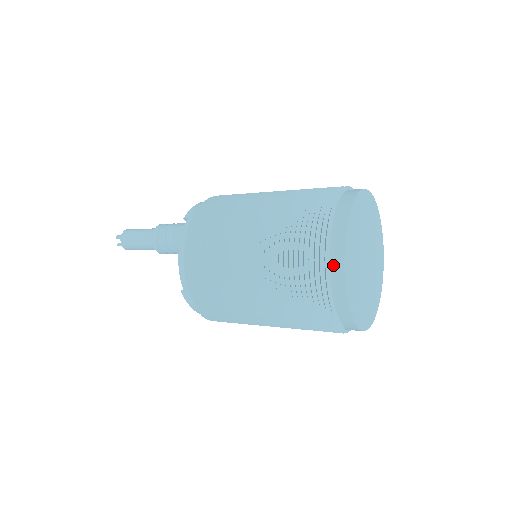
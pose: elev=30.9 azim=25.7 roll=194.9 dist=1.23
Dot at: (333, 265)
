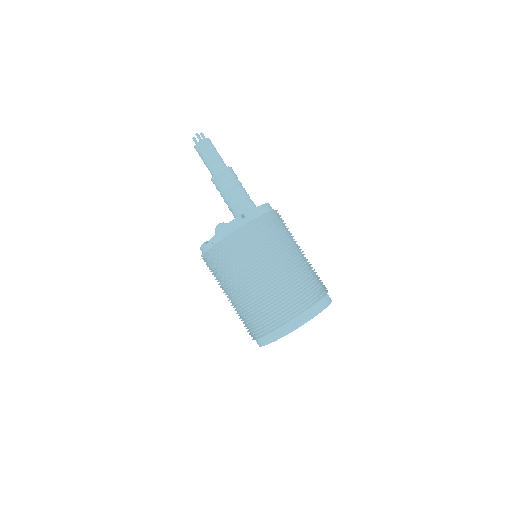
Dot at: (277, 332)
